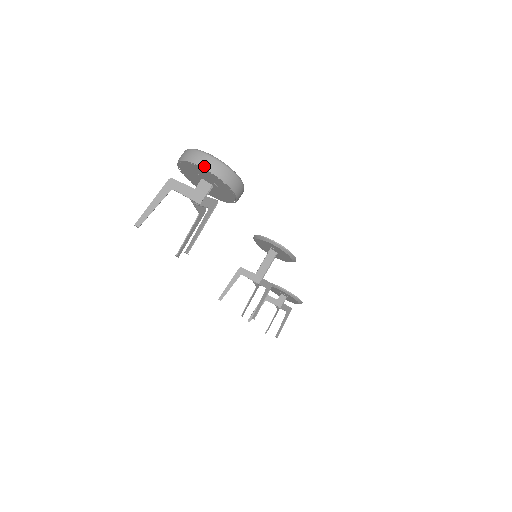
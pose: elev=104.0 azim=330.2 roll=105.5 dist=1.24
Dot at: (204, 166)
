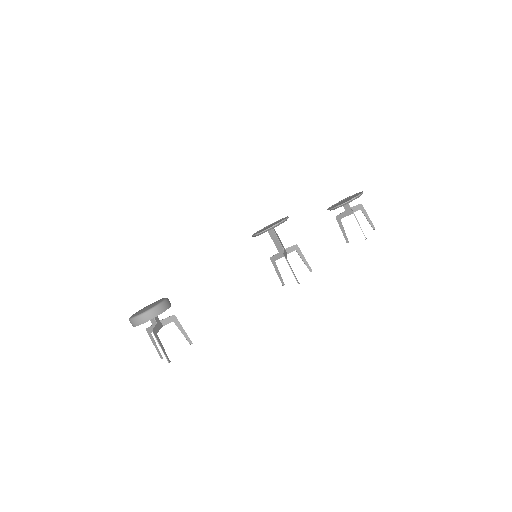
Dot at: (134, 326)
